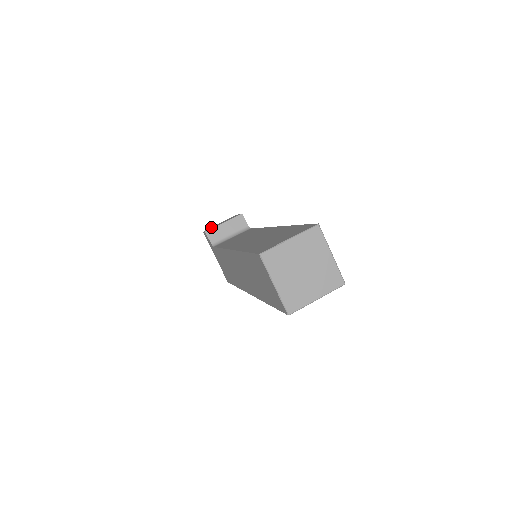
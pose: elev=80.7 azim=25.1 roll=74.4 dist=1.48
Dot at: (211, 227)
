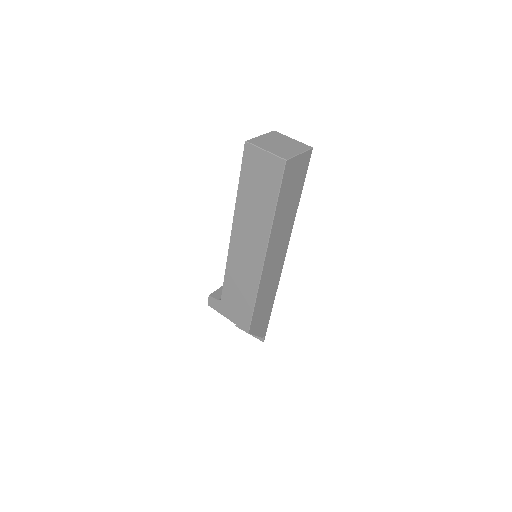
Dot at: occluded
